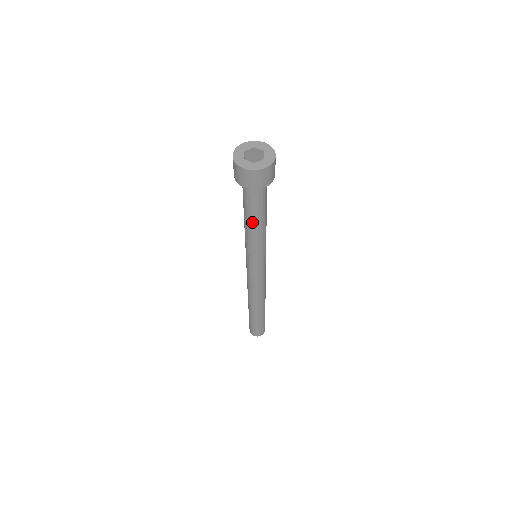
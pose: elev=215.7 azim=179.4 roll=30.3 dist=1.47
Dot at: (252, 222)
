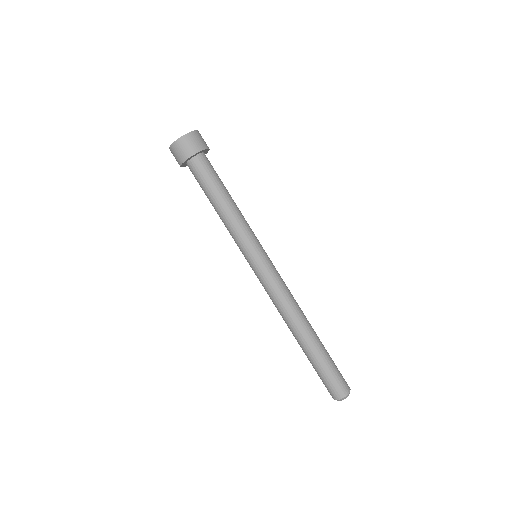
Dot at: (225, 197)
